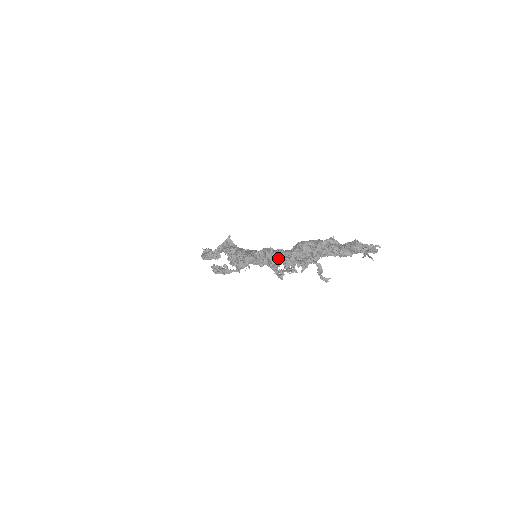
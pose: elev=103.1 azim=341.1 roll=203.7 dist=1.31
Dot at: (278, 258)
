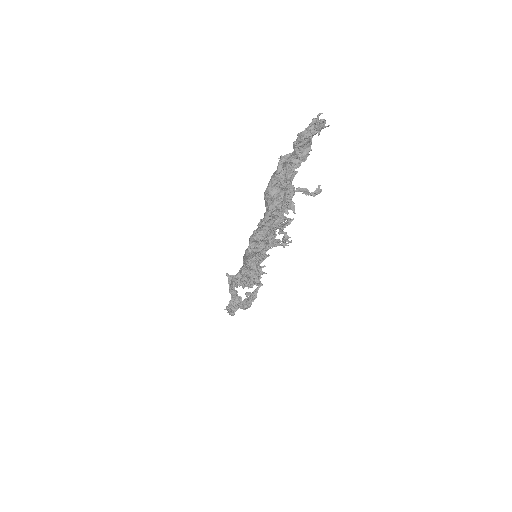
Dot at: (267, 230)
